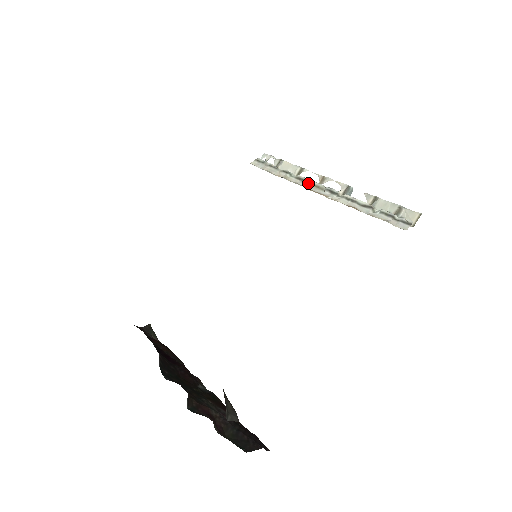
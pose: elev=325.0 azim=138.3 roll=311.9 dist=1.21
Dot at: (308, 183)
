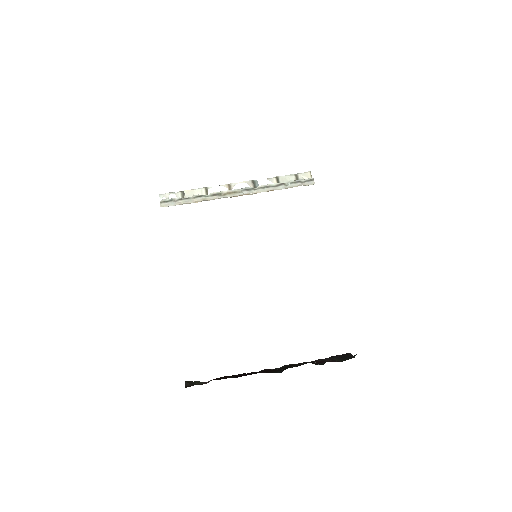
Dot at: (225, 194)
